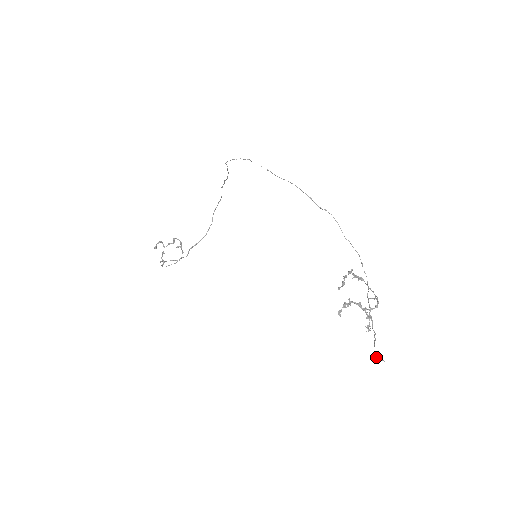
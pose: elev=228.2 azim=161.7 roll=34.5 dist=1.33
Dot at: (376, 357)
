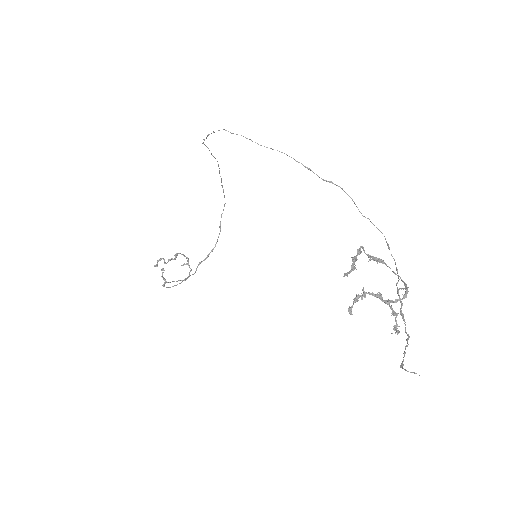
Dot at: (403, 368)
